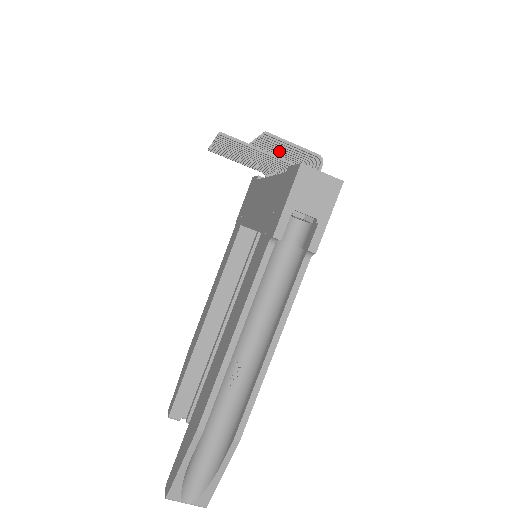
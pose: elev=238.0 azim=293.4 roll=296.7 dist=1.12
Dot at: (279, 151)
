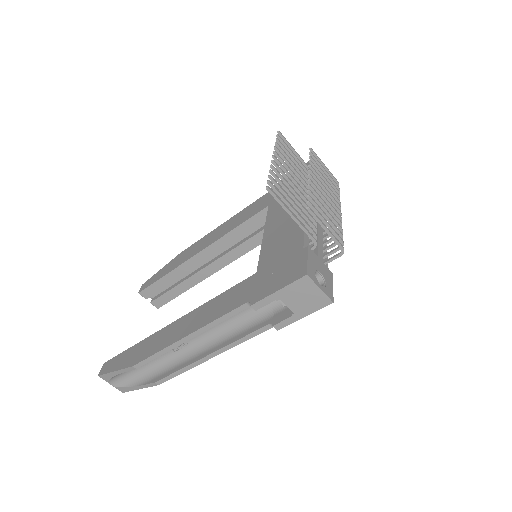
Dot at: (325, 200)
